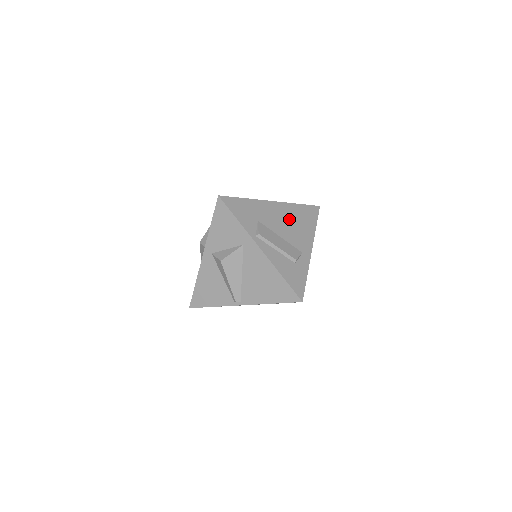
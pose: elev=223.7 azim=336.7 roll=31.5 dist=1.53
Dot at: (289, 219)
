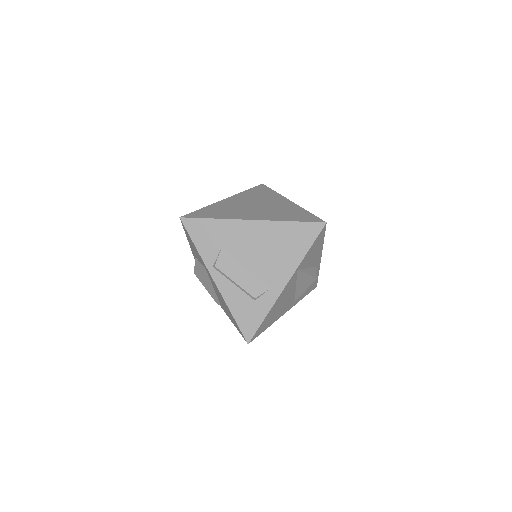
Dot at: (267, 244)
